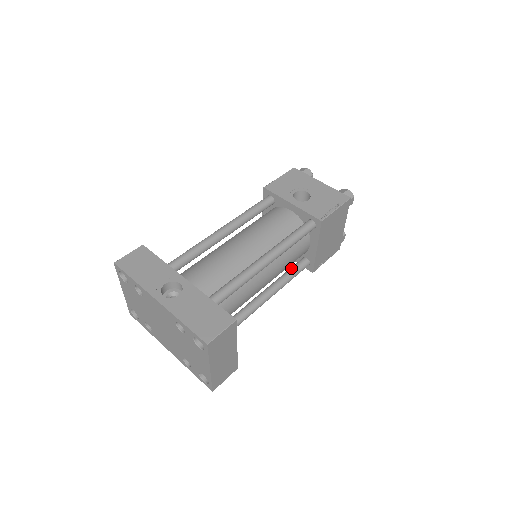
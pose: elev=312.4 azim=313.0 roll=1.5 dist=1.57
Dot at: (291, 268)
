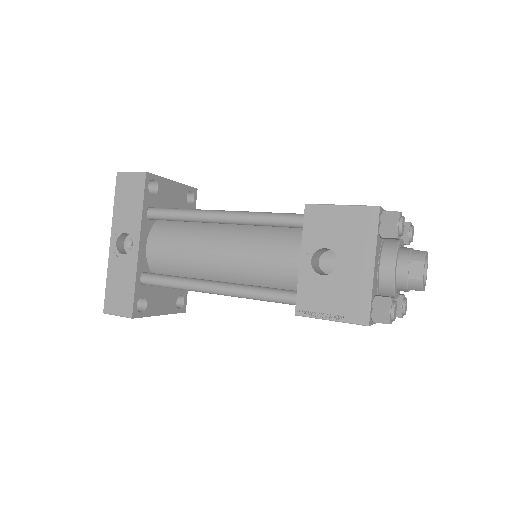
Dot at: occluded
